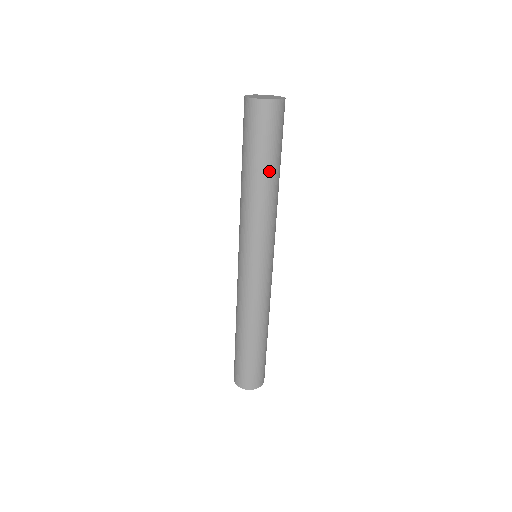
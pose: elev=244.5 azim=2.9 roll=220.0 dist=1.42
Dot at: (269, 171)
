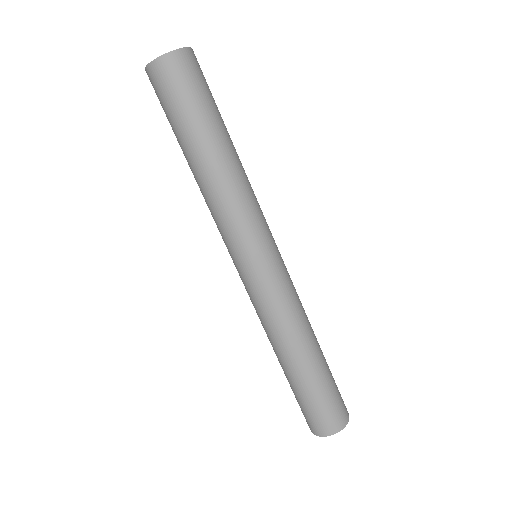
Dot at: (197, 146)
